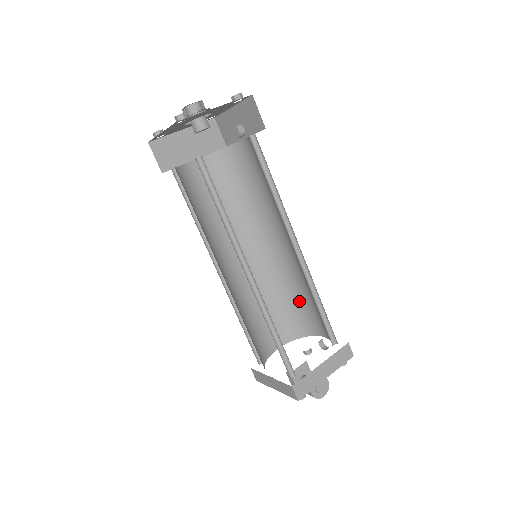
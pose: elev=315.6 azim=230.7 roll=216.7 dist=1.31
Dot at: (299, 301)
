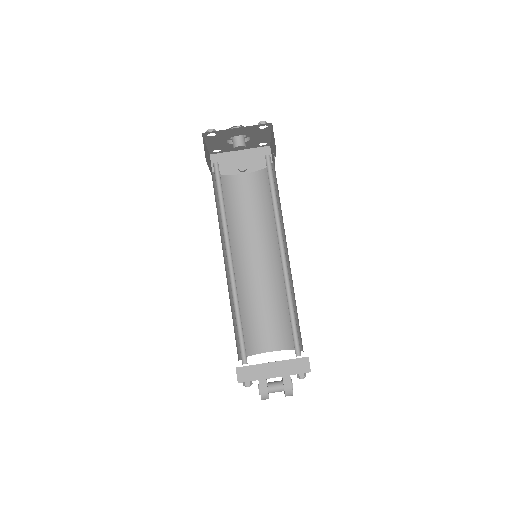
Dot at: (254, 317)
